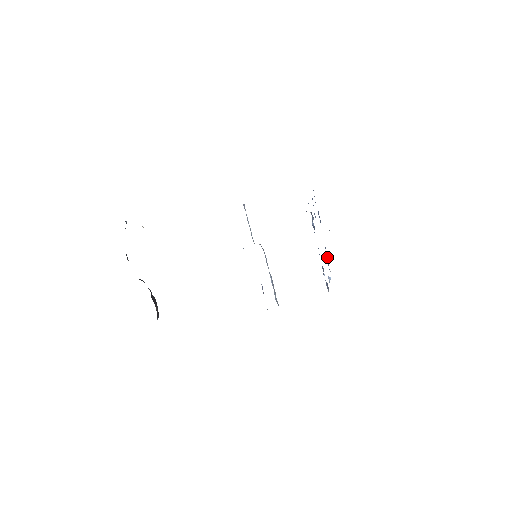
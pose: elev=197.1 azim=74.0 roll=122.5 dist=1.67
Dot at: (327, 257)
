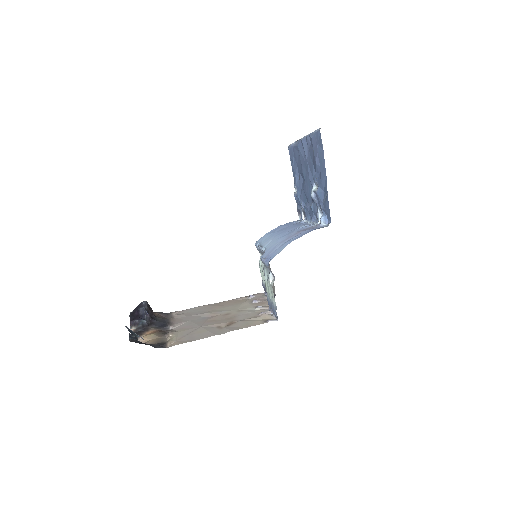
Dot at: (293, 148)
